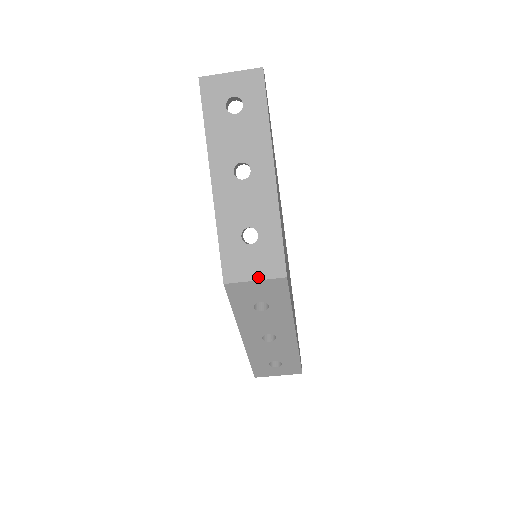
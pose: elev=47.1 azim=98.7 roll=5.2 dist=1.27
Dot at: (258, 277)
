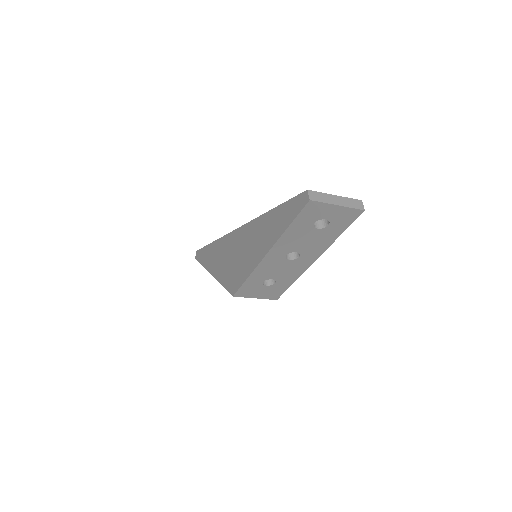
Dot at: (259, 297)
